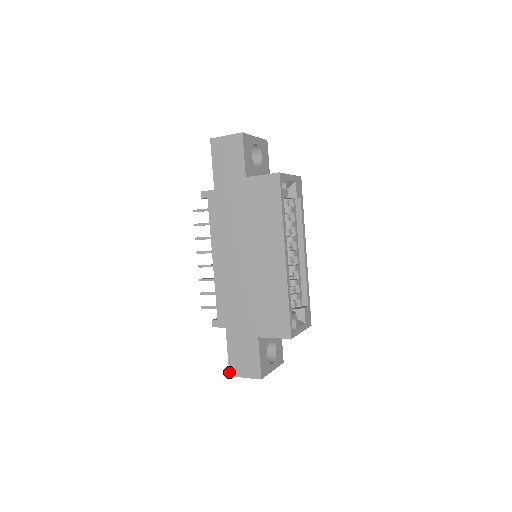
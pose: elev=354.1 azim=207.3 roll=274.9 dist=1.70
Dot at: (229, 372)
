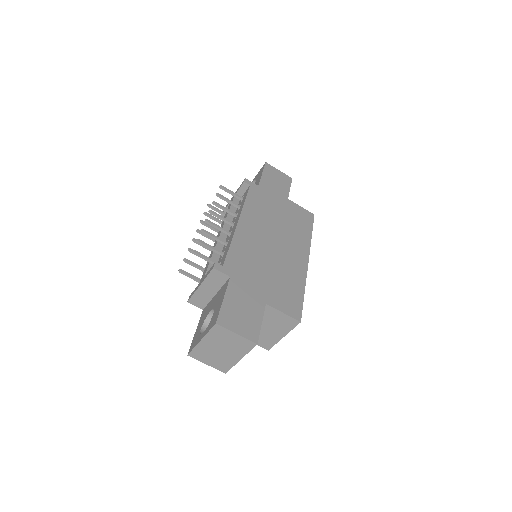
Dot at: (217, 319)
